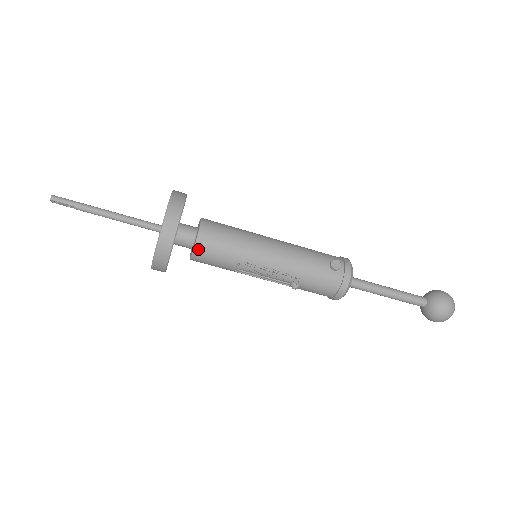
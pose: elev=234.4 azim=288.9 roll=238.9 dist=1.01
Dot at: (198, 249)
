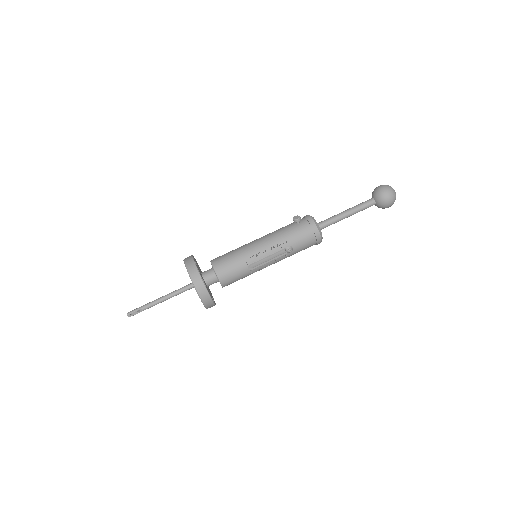
Dot at: (218, 272)
